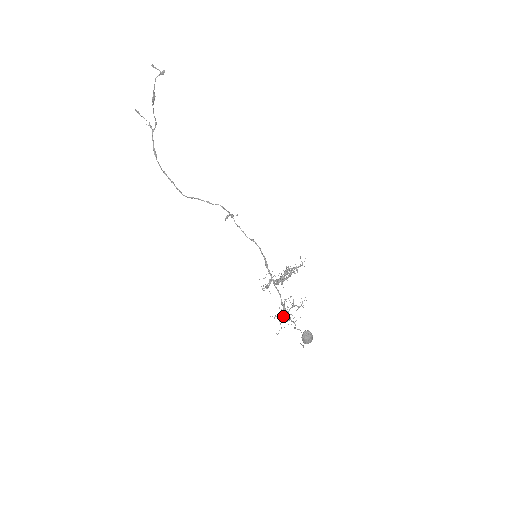
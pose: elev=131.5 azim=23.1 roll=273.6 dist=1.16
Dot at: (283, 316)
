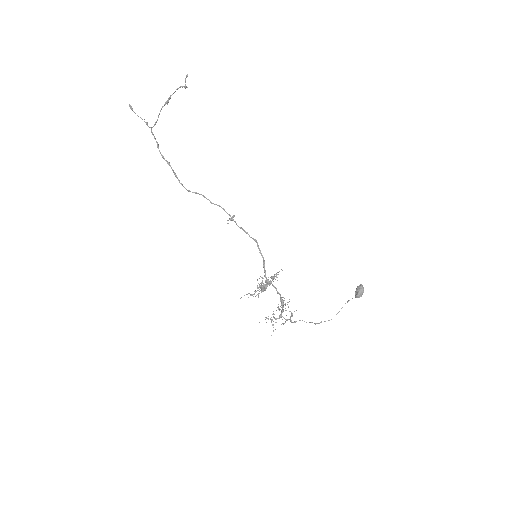
Dot at: (272, 319)
